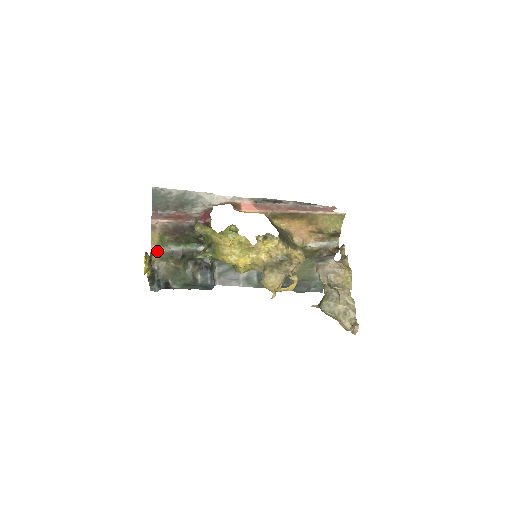
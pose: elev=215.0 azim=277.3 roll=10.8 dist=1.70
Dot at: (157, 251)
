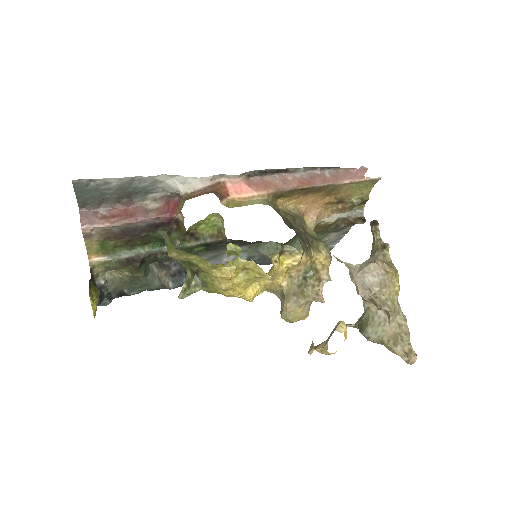
Dot at: (99, 261)
